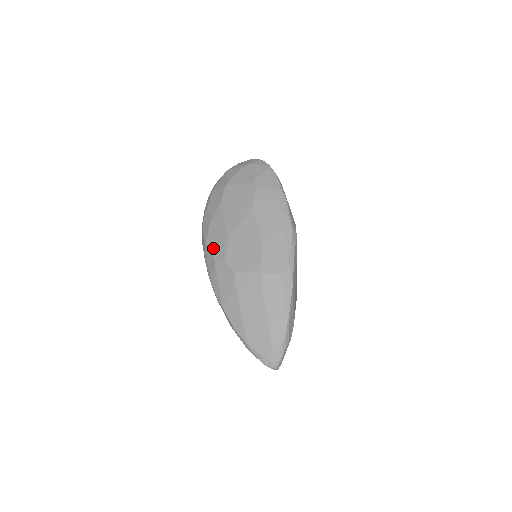
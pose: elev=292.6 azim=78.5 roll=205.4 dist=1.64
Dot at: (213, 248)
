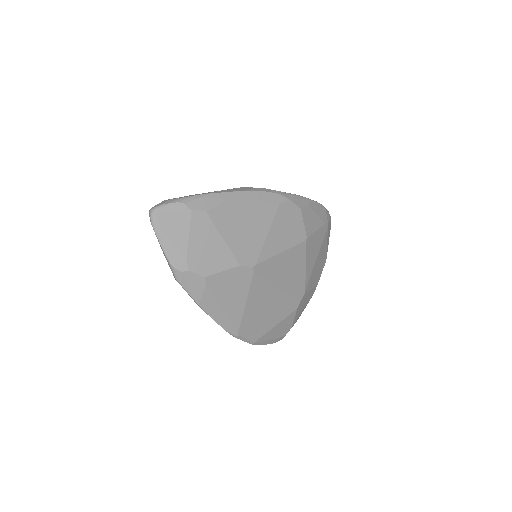
Dot at: occluded
